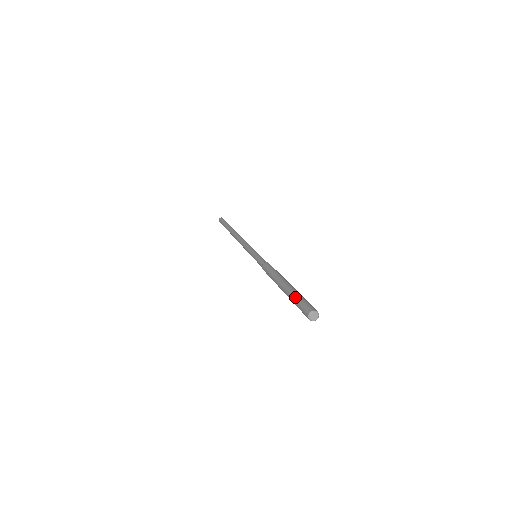
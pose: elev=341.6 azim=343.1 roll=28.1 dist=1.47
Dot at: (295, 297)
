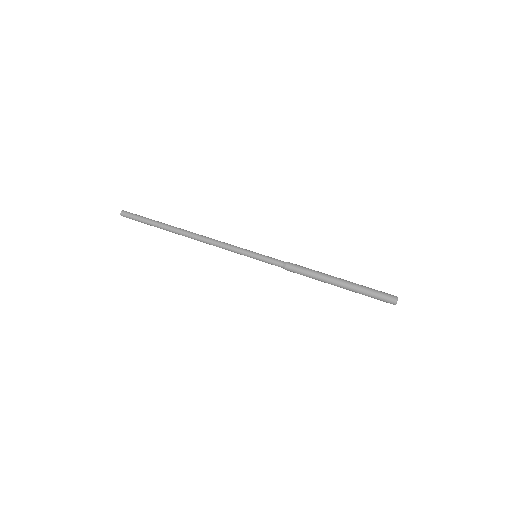
Dot at: (367, 292)
